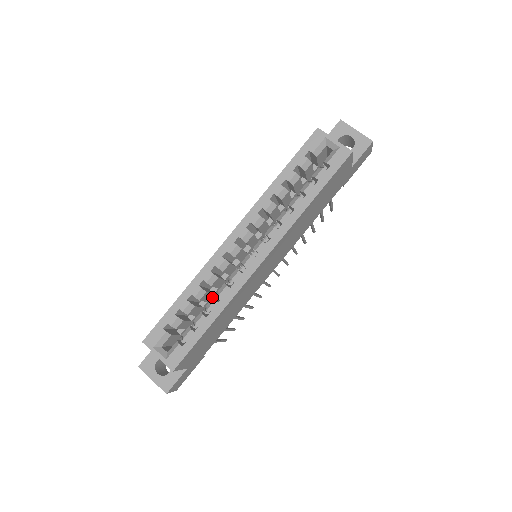
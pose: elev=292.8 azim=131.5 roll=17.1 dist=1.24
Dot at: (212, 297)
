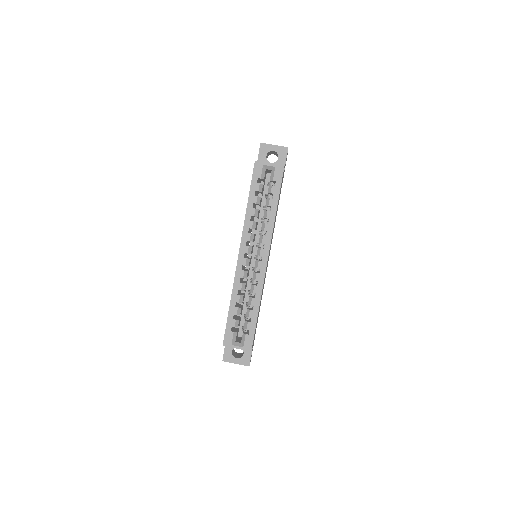
Dot at: (244, 296)
